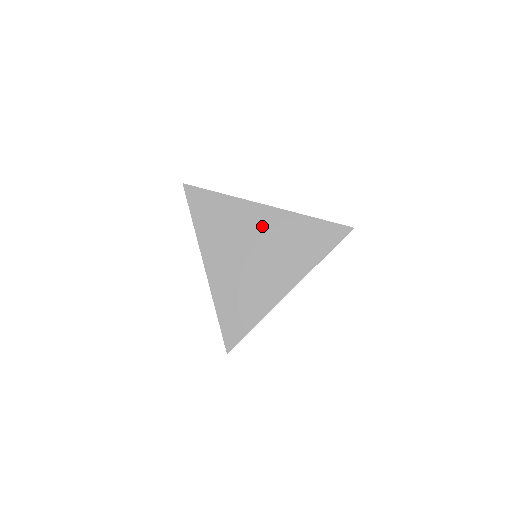
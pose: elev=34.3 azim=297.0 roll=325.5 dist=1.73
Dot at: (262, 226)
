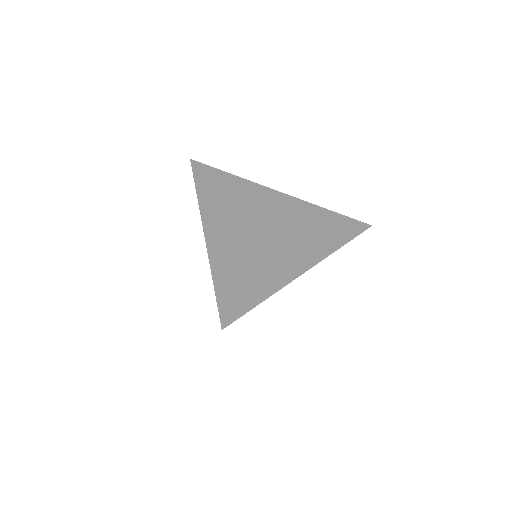
Dot at: (274, 207)
